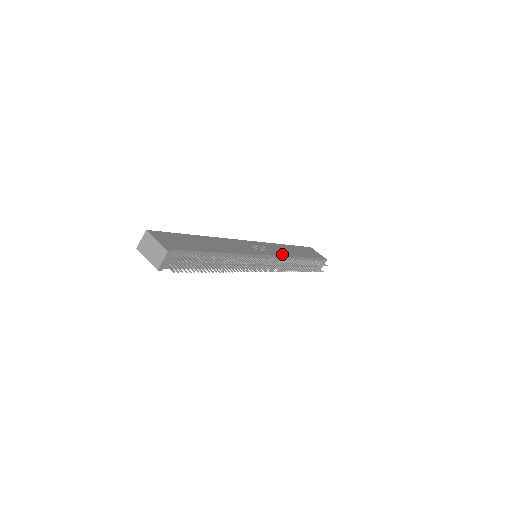
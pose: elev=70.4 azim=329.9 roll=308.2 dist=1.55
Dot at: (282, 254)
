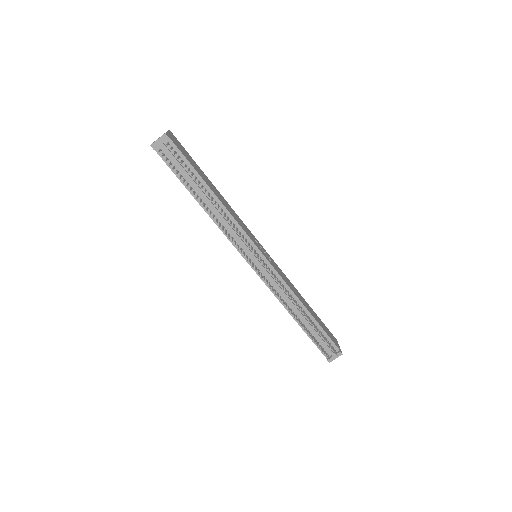
Dot at: (284, 279)
